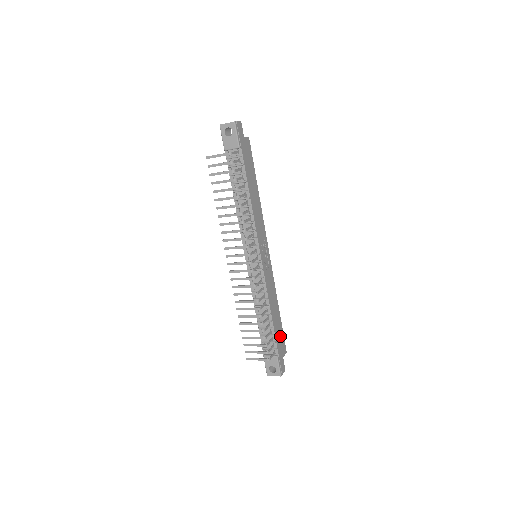
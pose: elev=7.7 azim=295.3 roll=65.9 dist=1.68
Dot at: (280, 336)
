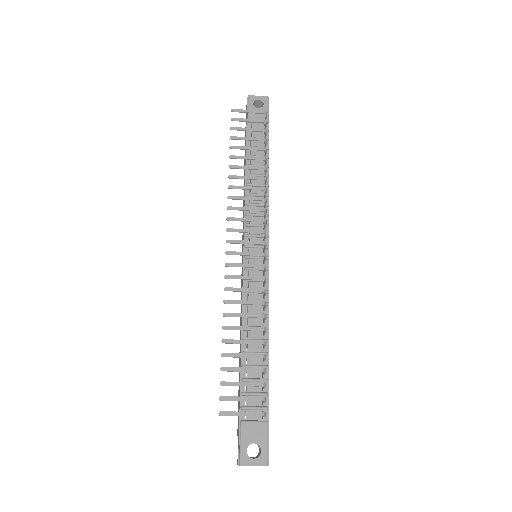
Dot at: occluded
